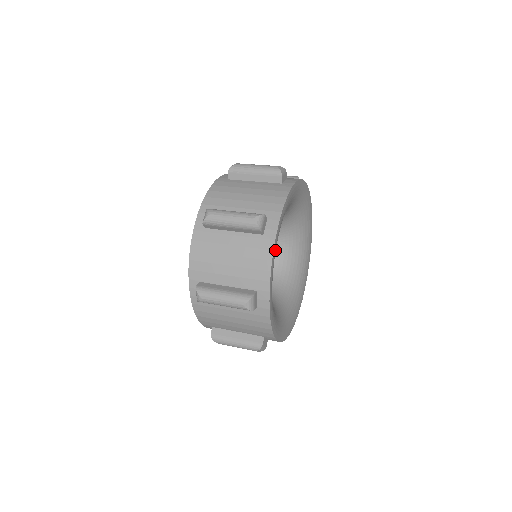
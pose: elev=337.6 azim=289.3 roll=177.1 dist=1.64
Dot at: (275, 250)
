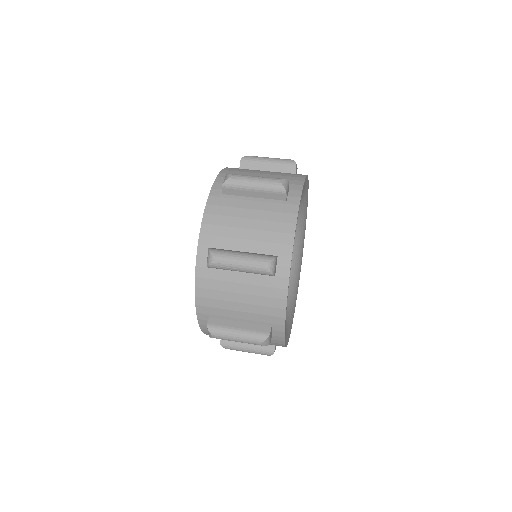
Dot at: occluded
